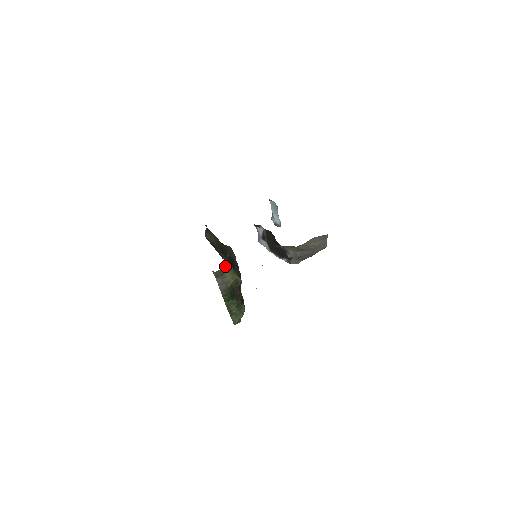
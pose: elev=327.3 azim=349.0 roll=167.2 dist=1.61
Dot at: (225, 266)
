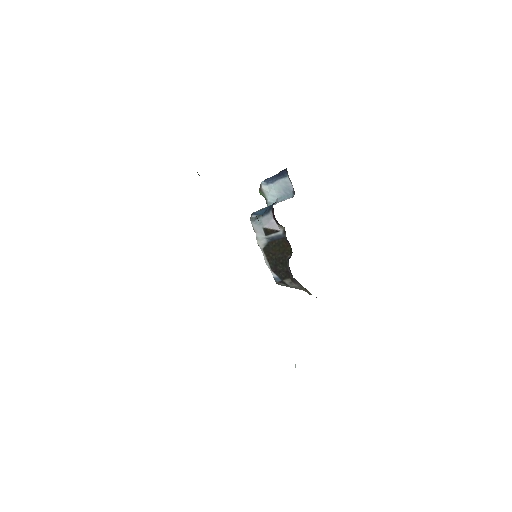
Dot at: occluded
